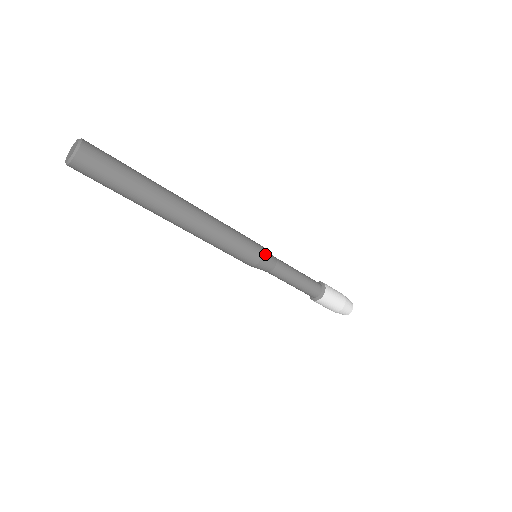
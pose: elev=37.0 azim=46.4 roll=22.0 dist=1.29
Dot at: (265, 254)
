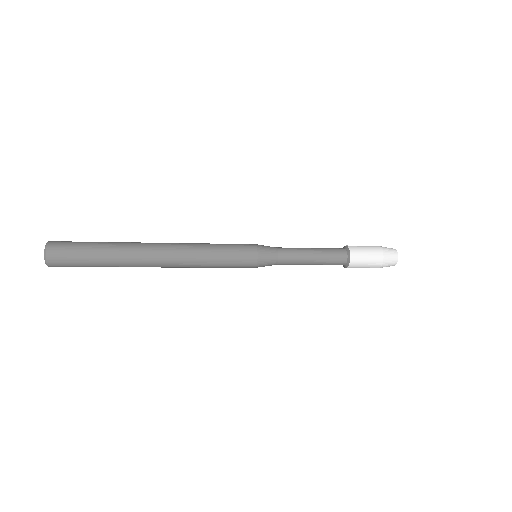
Dot at: (260, 260)
